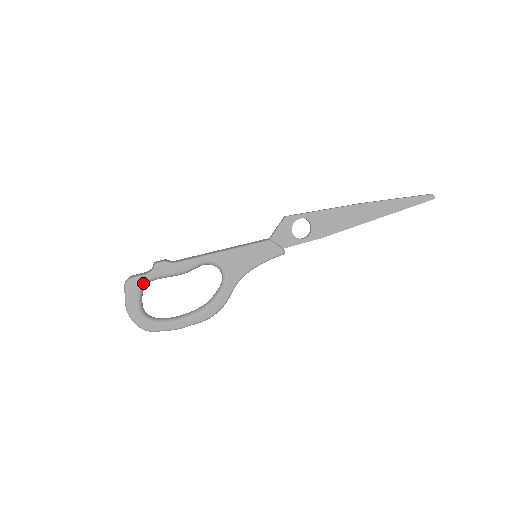
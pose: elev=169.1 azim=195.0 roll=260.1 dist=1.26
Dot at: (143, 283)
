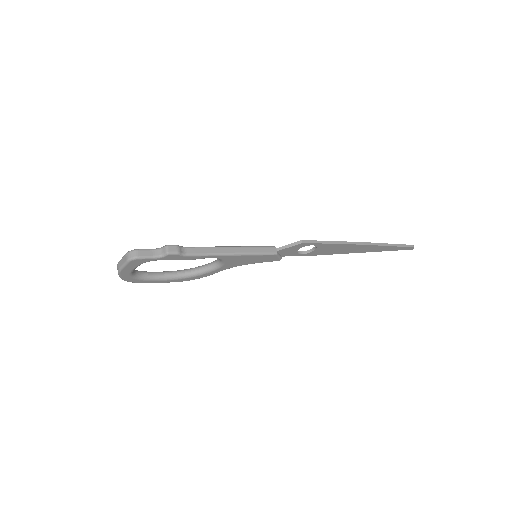
Dot at: occluded
